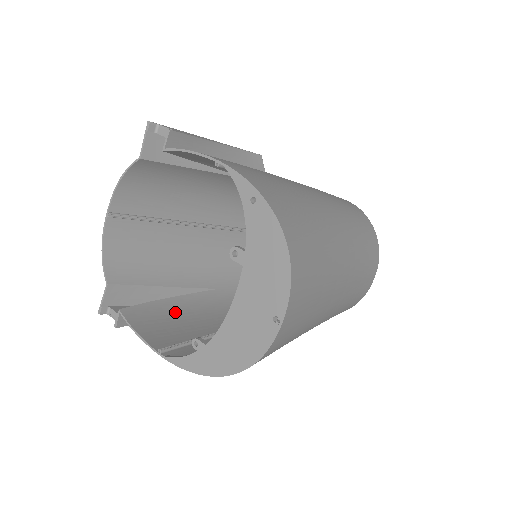
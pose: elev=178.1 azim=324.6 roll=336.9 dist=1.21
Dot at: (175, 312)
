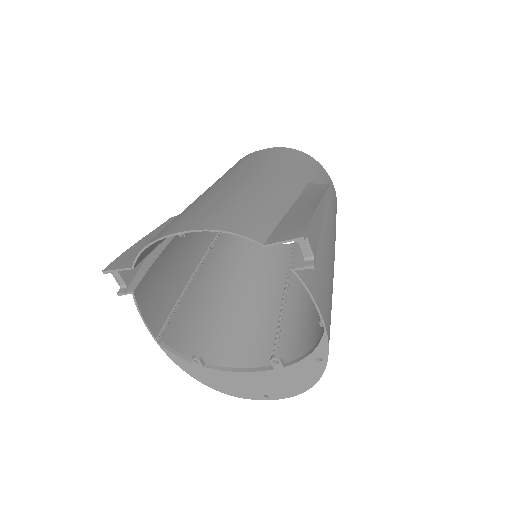
Dot at: (164, 267)
